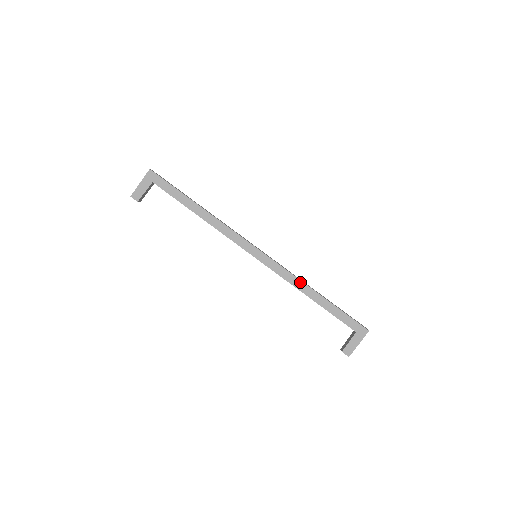
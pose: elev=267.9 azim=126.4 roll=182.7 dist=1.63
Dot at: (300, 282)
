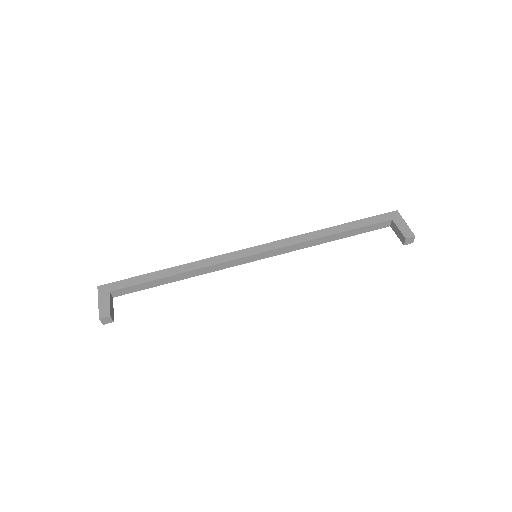
Dot at: (309, 234)
